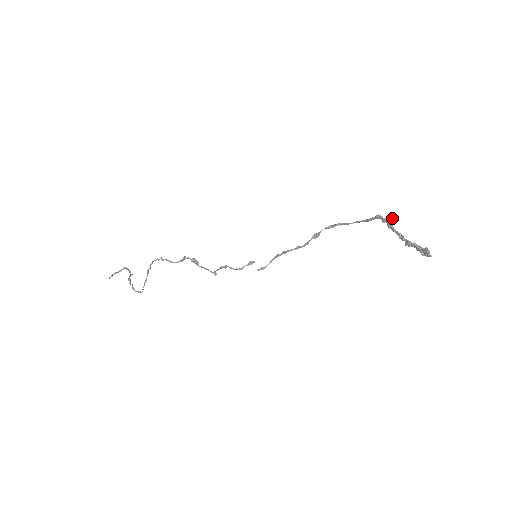
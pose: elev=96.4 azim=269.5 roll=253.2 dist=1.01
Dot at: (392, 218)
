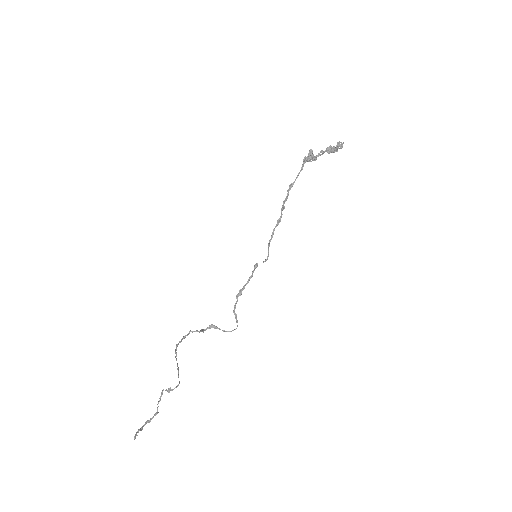
Dot at: (311, 152)
